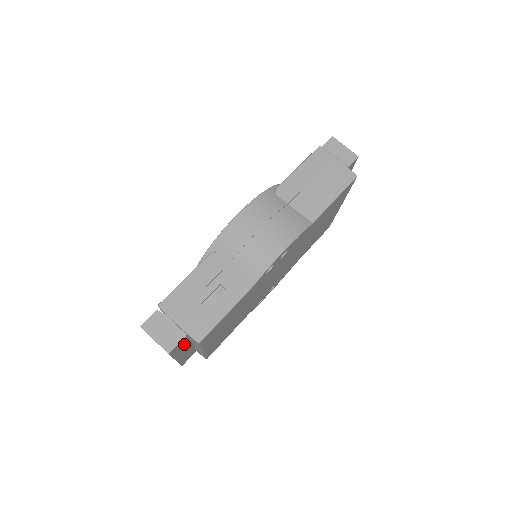
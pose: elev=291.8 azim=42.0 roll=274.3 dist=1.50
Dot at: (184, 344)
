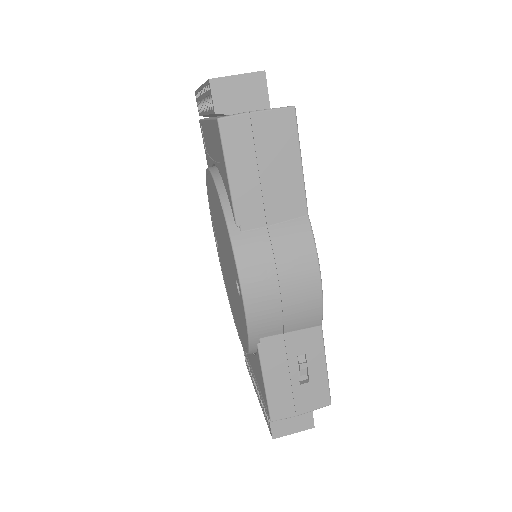
Dot at: occluded
